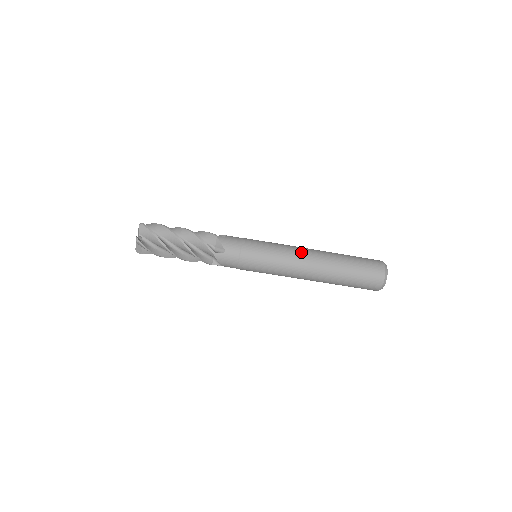
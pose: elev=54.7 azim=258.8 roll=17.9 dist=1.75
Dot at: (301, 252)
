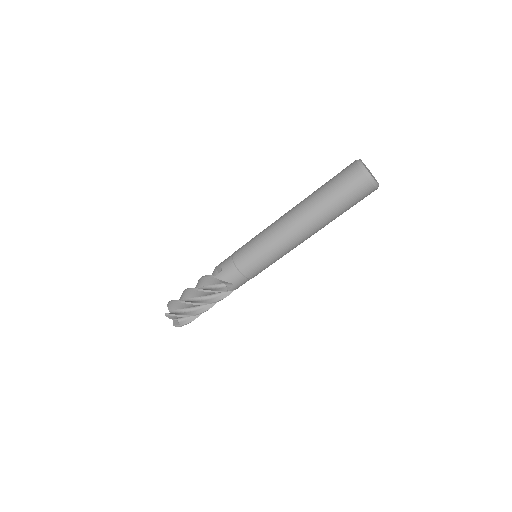
Dot at: (279, 218)
